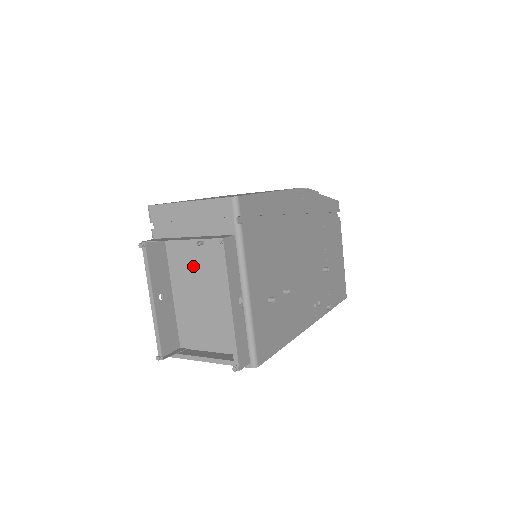
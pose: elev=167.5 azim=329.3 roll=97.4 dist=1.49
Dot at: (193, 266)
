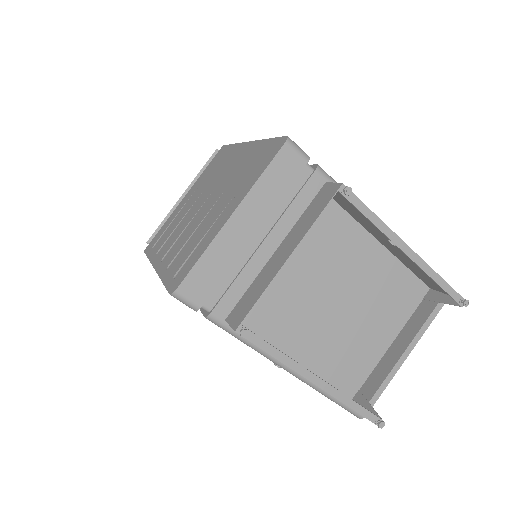
Dot at: (288, 295)
